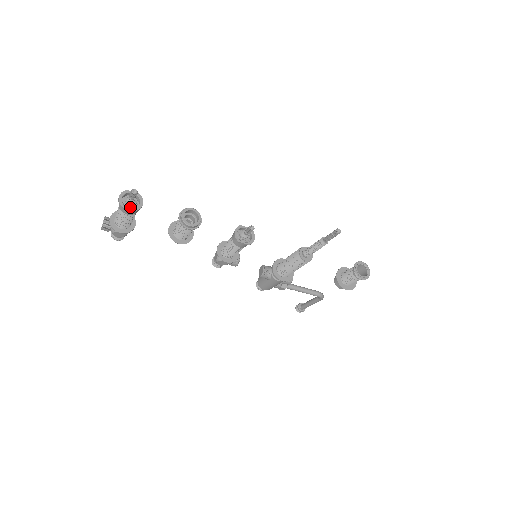
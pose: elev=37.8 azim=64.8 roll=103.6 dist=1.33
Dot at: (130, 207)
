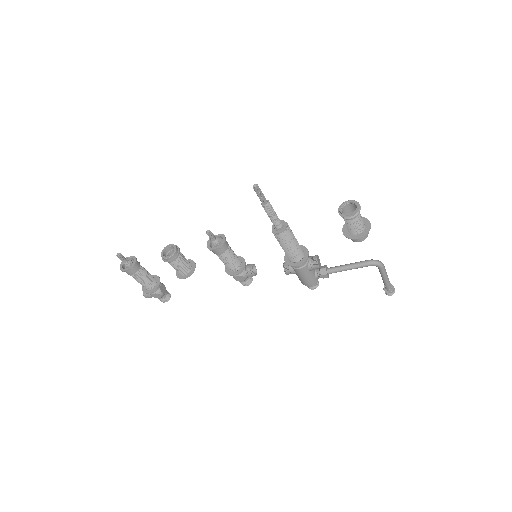
Dot at: (129, 268)
